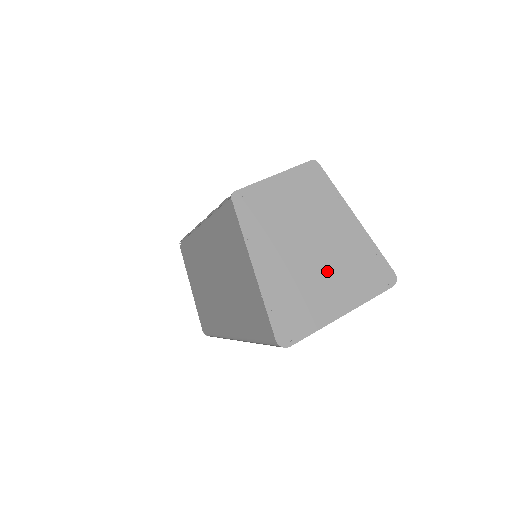
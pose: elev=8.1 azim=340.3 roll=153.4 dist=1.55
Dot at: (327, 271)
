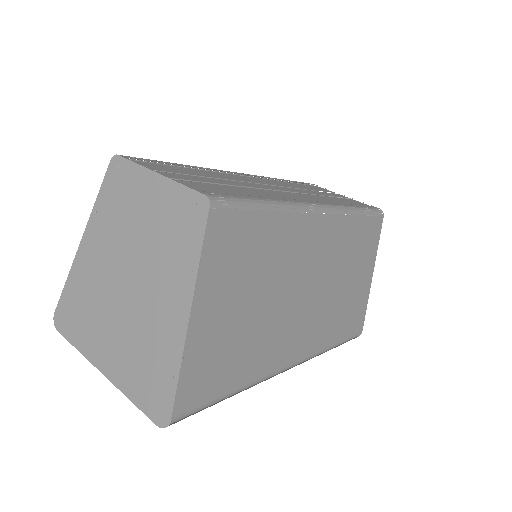
Dot at: (121, 321)
